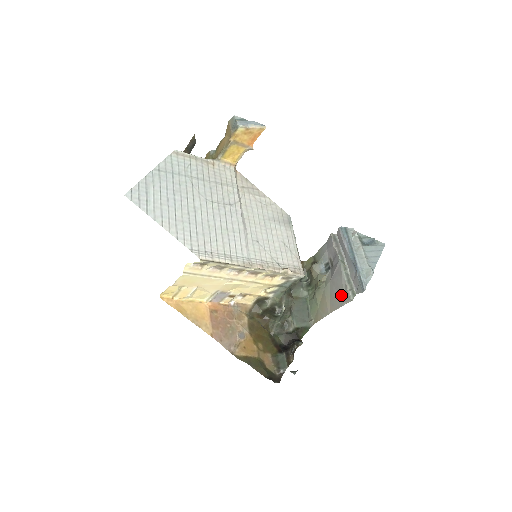
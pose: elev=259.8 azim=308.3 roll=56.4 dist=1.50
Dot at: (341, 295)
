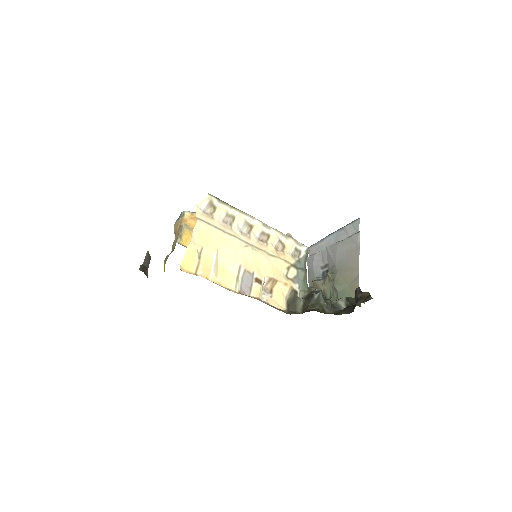
Dot at: (351, 247)
